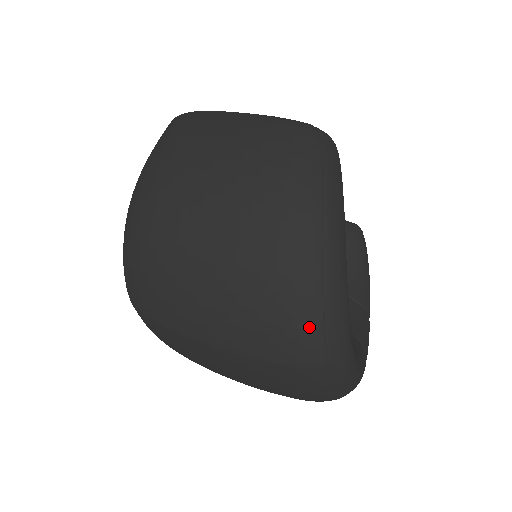
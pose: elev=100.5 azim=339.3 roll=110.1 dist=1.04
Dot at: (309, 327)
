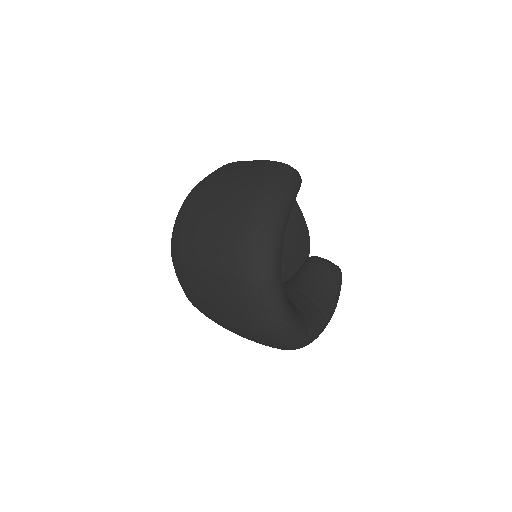
Dot at: (250, 251)
